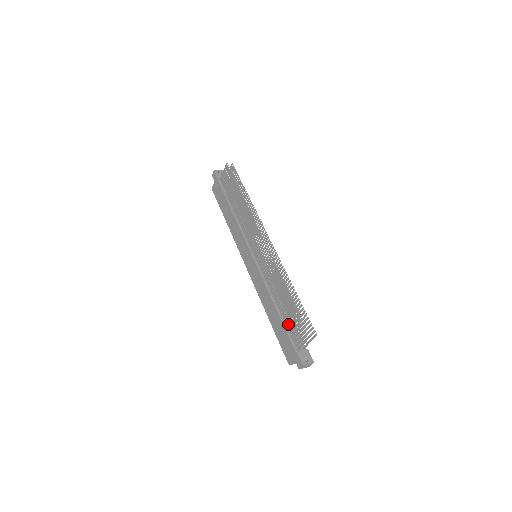
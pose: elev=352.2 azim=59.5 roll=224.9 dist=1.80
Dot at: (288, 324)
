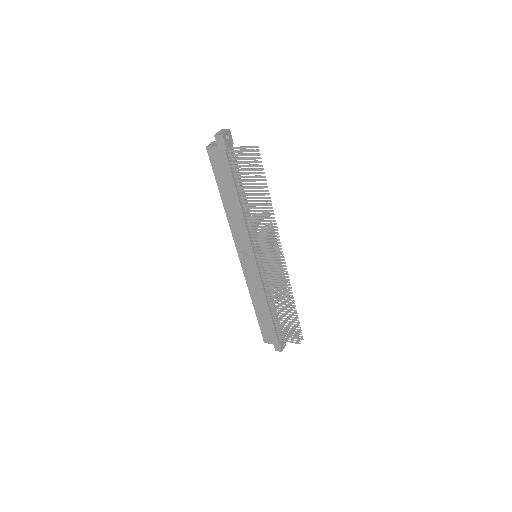
Dot at: (278, 324)
